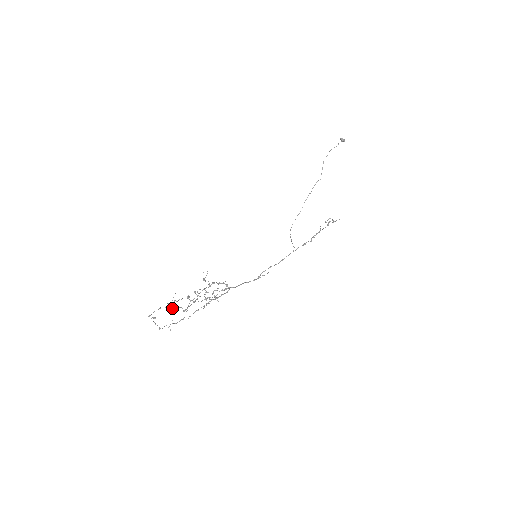
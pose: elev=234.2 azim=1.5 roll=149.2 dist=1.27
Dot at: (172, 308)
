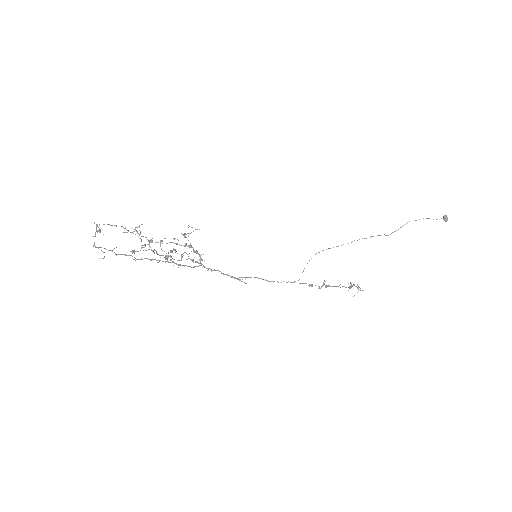
Dot at: occluded
